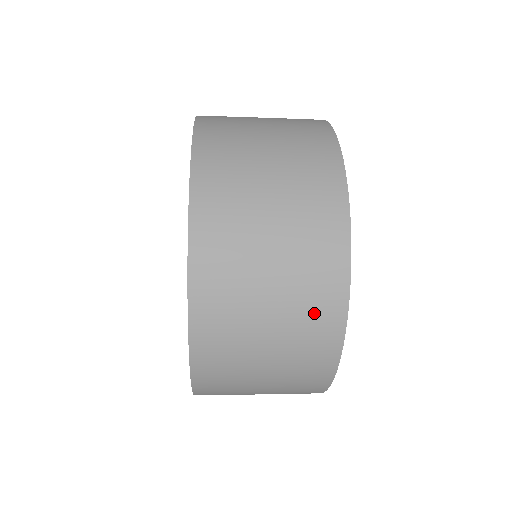
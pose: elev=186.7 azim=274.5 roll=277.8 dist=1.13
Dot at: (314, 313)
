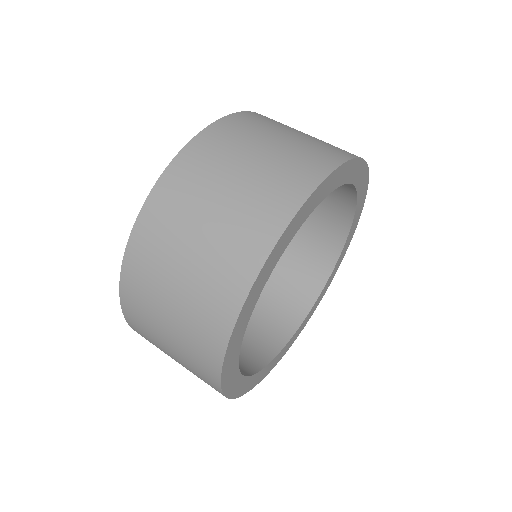
Dot at: (205, 382)
